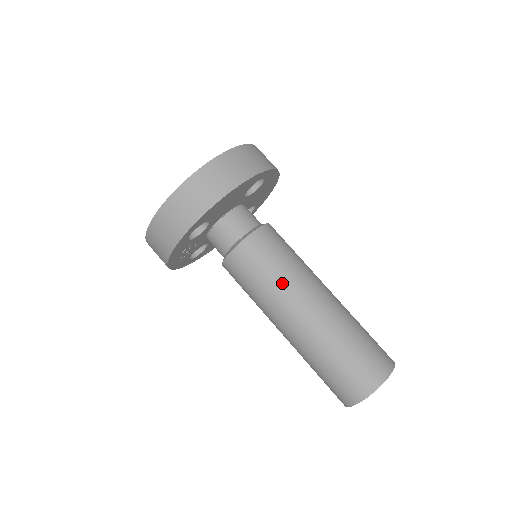
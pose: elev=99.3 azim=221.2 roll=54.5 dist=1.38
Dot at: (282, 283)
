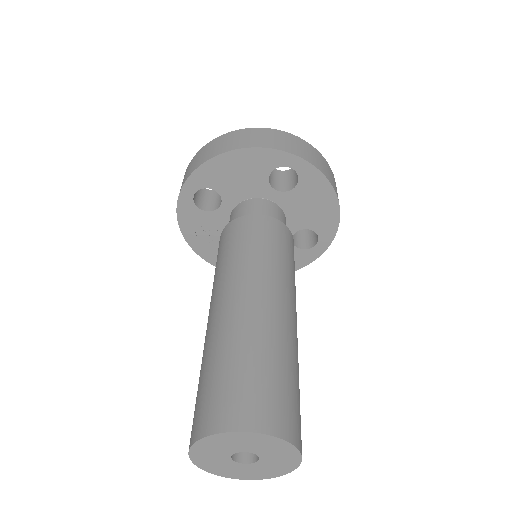
Dot at: (231, 265)
